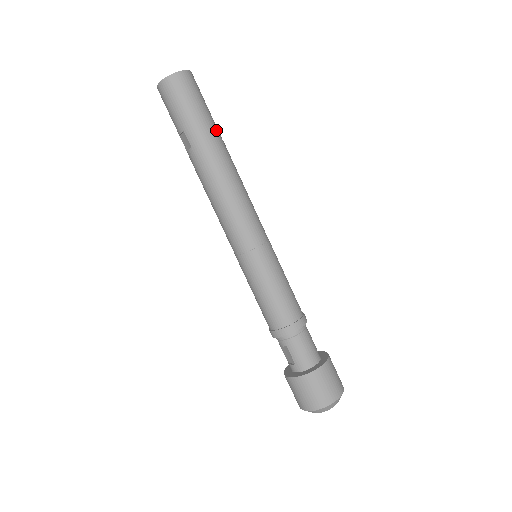
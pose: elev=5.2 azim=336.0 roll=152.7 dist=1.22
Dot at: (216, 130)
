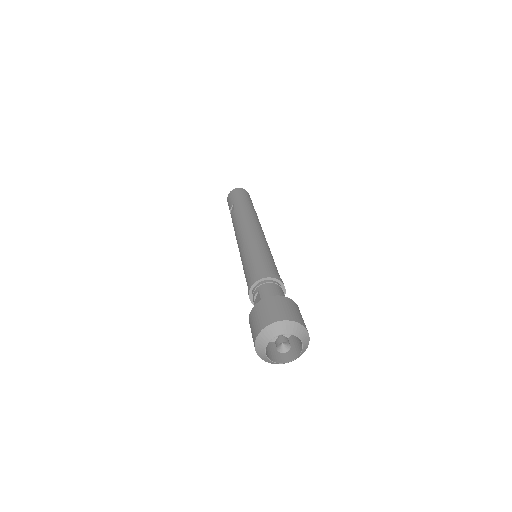
Dot at: occluded
